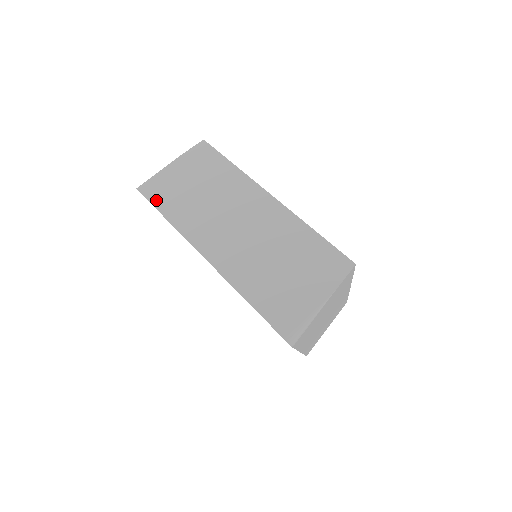
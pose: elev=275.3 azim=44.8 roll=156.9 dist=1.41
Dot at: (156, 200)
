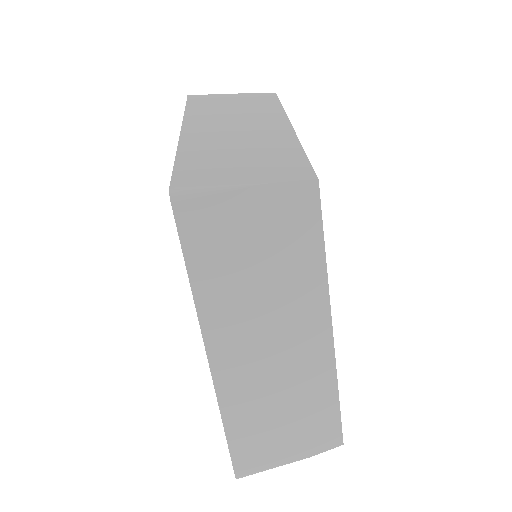
Dot at: (191, 242)
